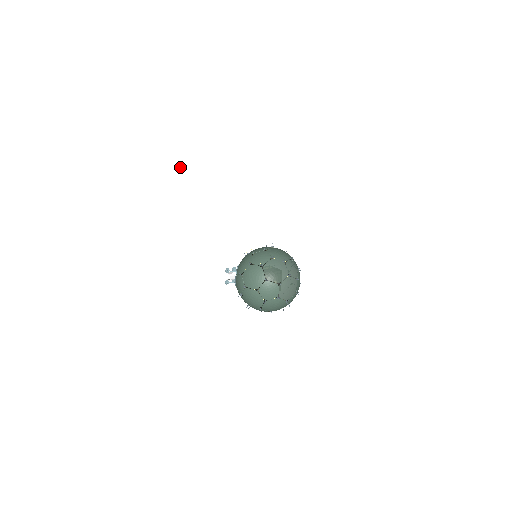
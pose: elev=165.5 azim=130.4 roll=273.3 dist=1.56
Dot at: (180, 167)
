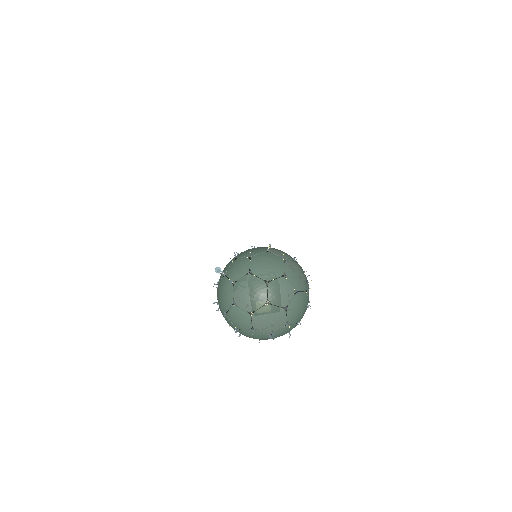
Dot at: (112, 141)
